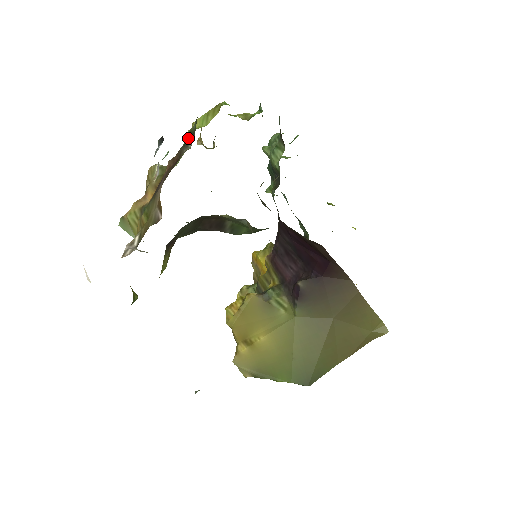
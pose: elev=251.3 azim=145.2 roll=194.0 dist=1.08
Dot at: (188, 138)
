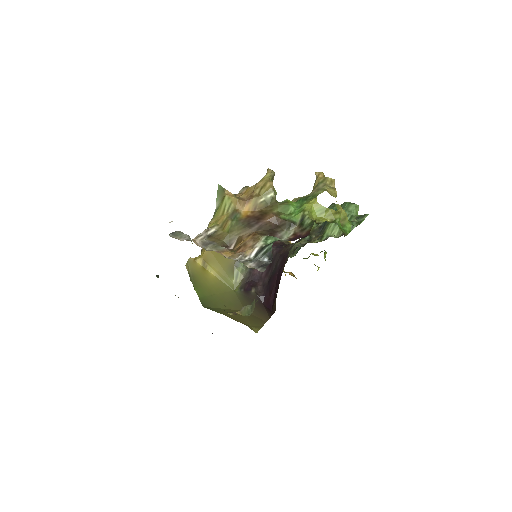
Dot at: (298, 219)
